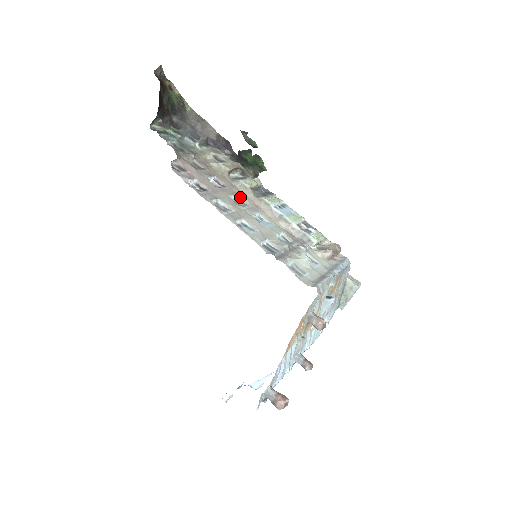
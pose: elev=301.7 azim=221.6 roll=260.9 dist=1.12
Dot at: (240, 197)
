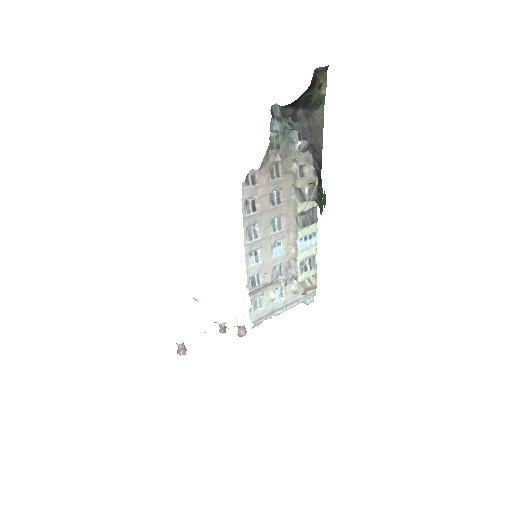
Dot at: (283, 217)
